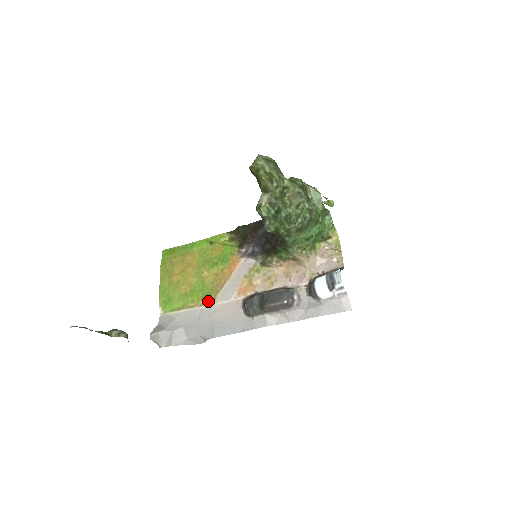
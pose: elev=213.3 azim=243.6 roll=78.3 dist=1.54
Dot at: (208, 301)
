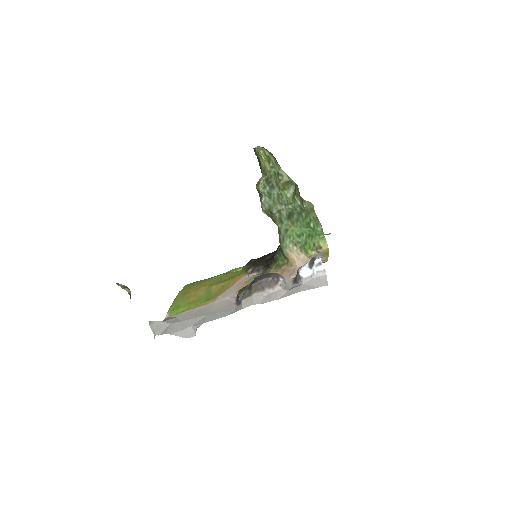
Dot at: (209, 302)
